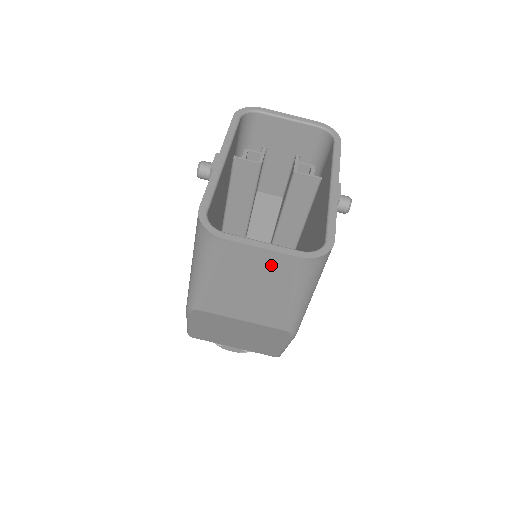
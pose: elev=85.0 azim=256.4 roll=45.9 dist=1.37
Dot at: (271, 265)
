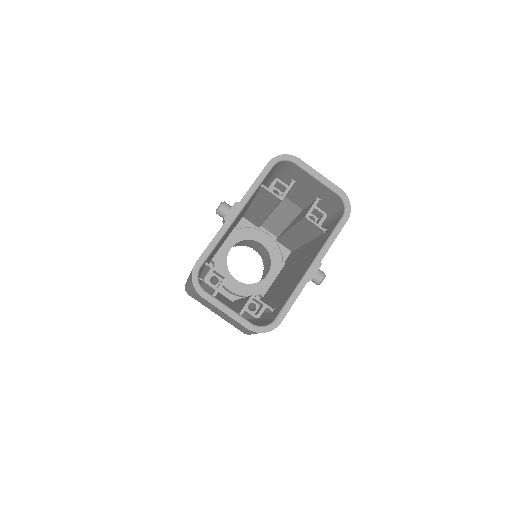
Dot at: (231, 319)
